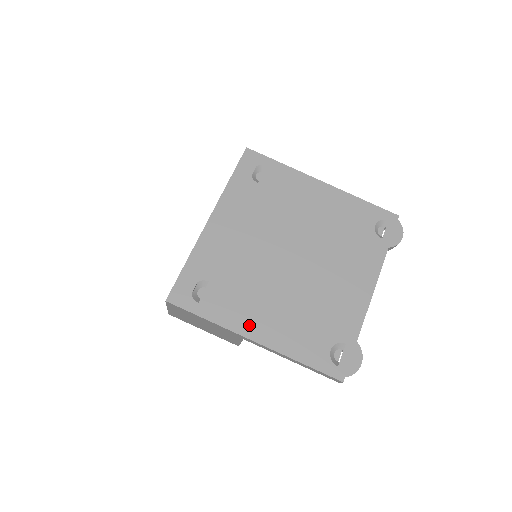
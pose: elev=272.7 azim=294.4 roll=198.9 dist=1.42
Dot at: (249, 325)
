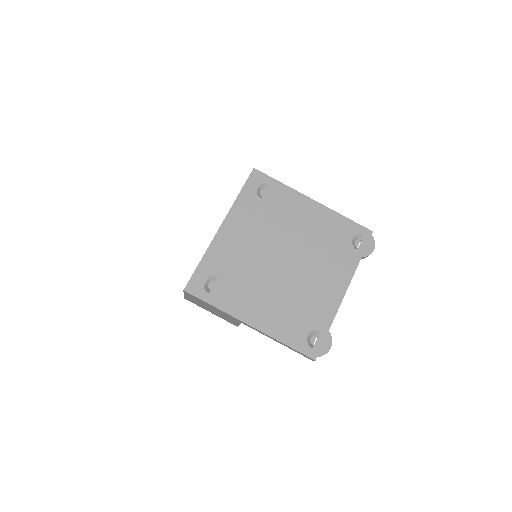
Dot at: (246, 313)
